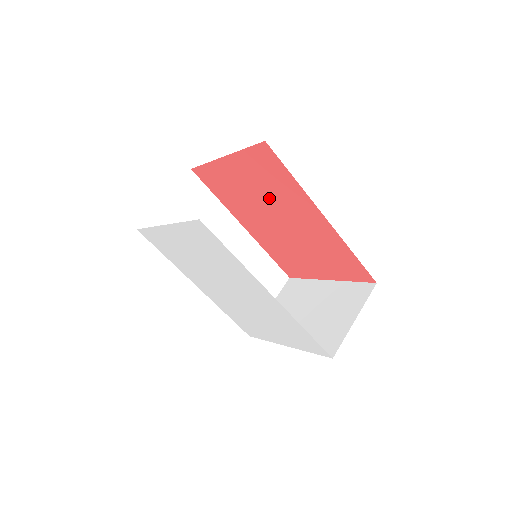
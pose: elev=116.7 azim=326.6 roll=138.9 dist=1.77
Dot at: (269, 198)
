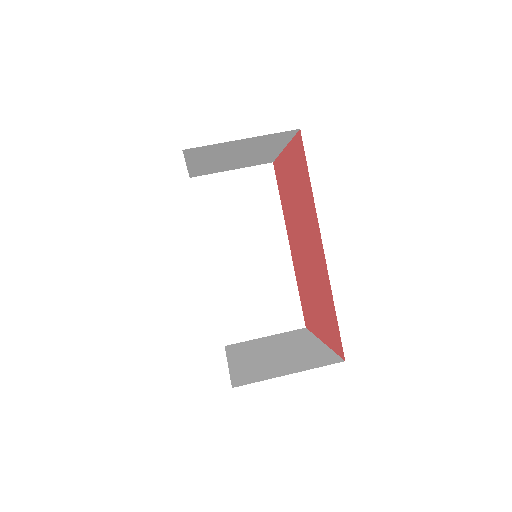
Dot at: (300, 208)
